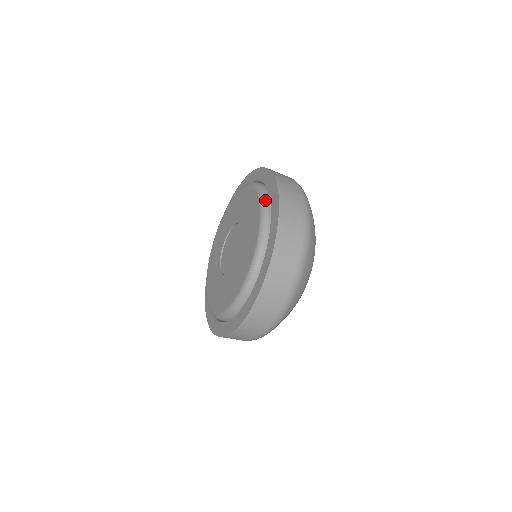
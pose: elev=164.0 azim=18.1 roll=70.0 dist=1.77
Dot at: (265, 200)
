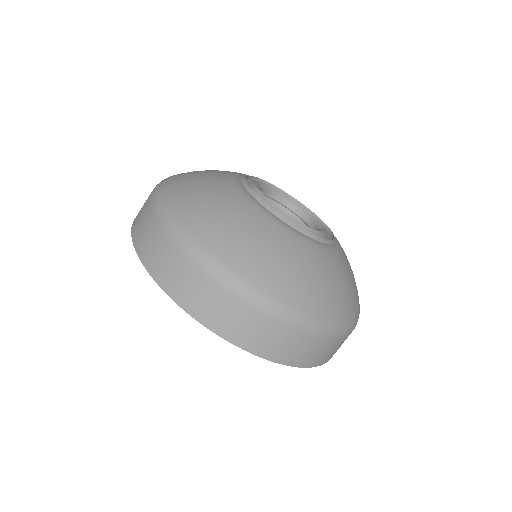
Dot at: occluded
